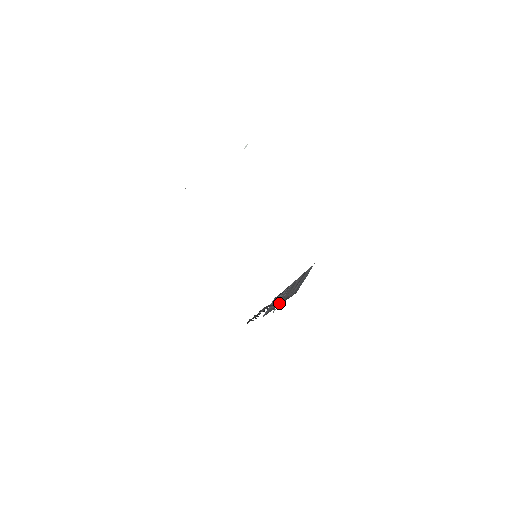
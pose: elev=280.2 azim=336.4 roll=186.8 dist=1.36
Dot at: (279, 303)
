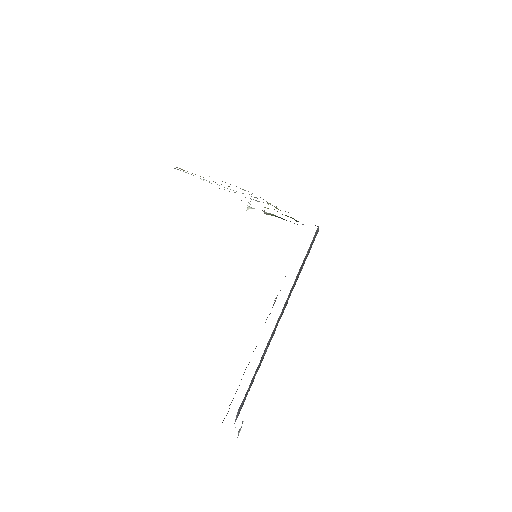
Dot at: (278, 321)
